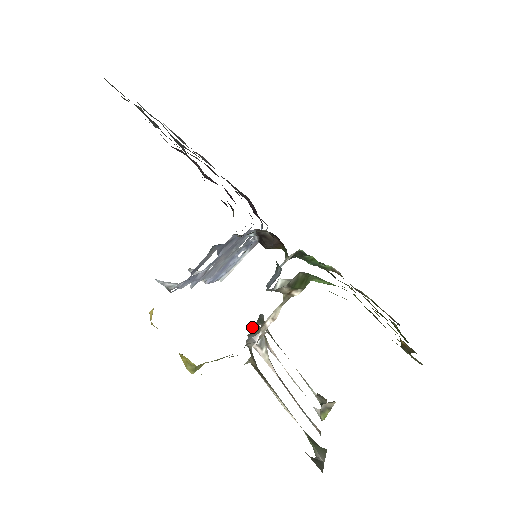
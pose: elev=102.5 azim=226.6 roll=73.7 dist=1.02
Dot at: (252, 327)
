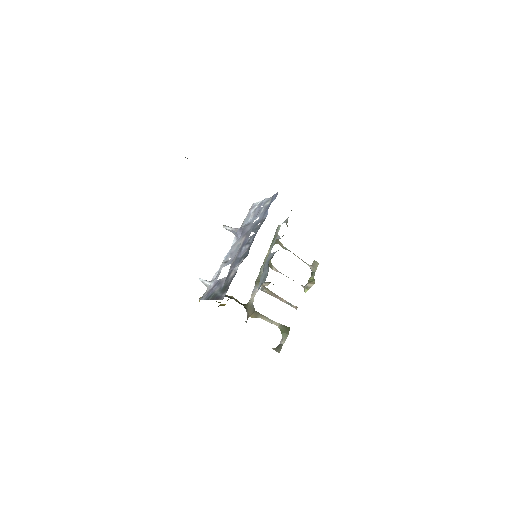
Dot at: (262, 265)
